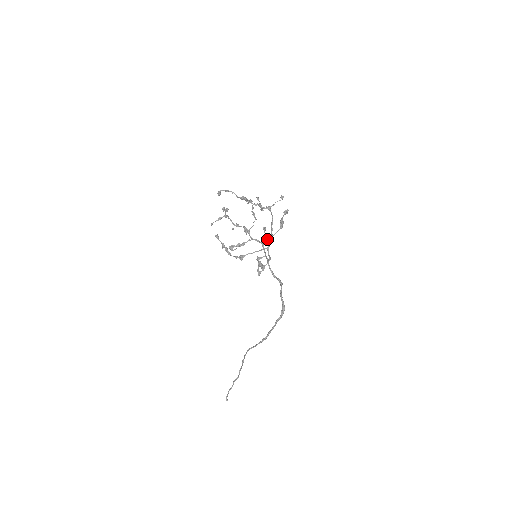
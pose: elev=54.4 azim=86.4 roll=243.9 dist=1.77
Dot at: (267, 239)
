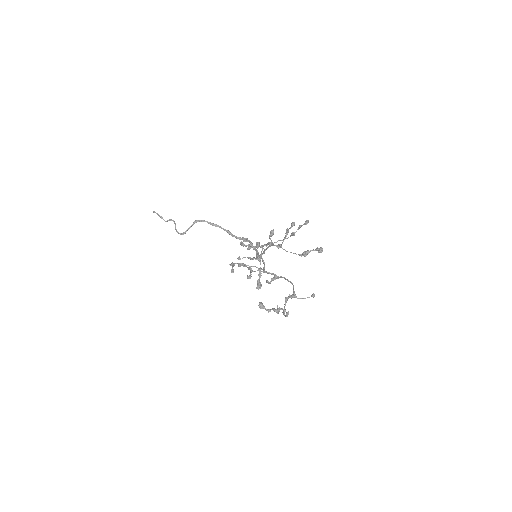
Dot at: (281, 247)
